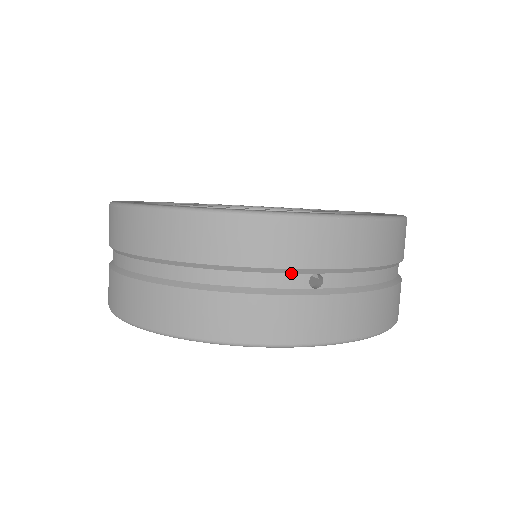
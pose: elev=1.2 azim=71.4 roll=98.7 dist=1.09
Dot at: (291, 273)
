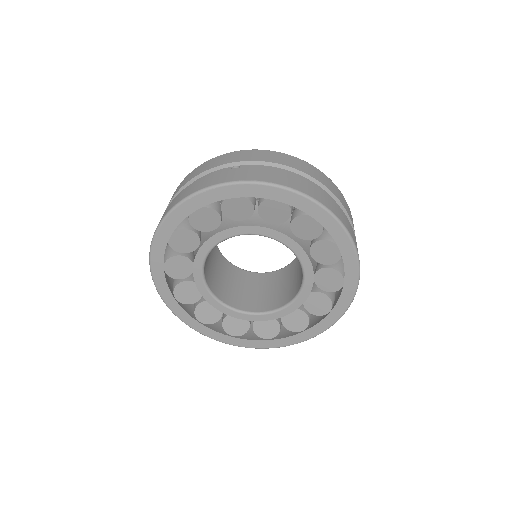
Dot at: (222, 169)
